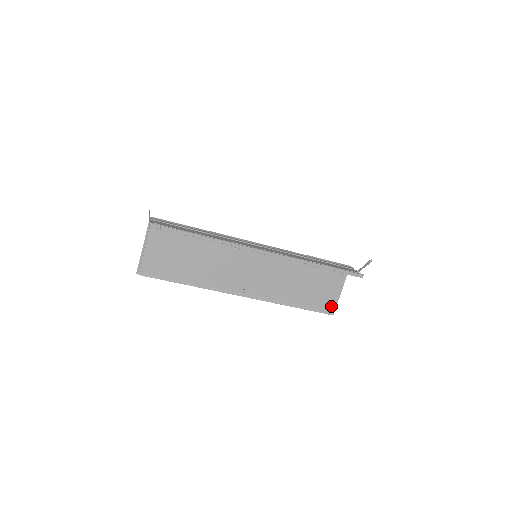
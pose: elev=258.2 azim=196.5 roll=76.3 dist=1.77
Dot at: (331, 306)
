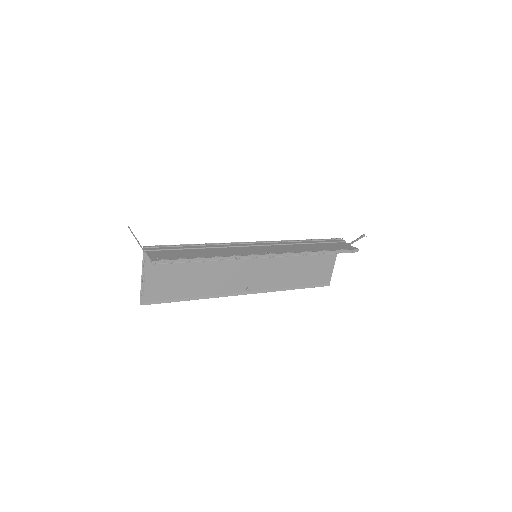
Dot at: (327, 278)
